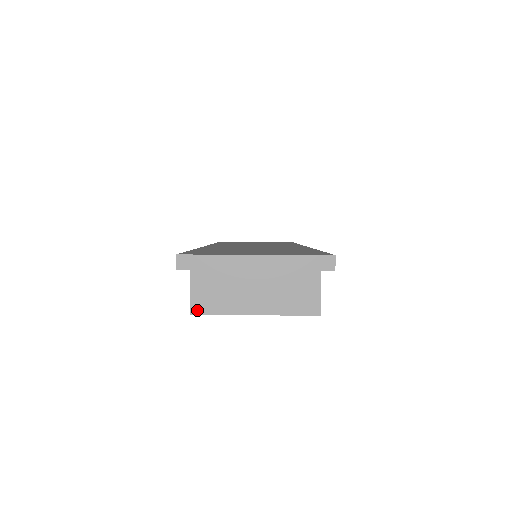
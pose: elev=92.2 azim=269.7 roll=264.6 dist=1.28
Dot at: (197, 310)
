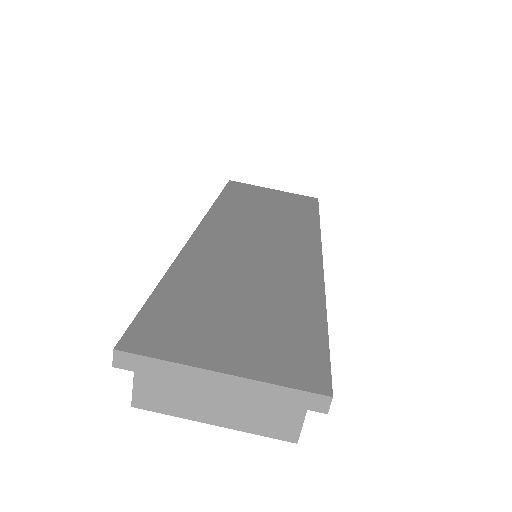
Dot at: (140, 404)
